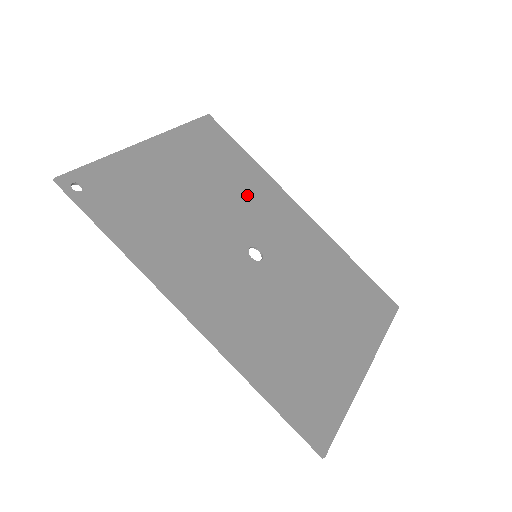
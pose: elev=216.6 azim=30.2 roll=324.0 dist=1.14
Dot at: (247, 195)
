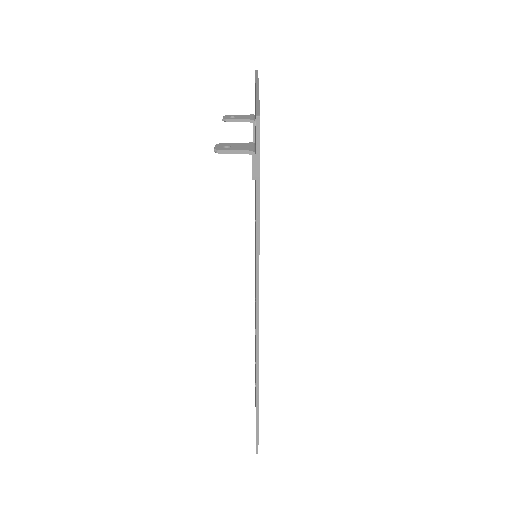
Dot at: occluded
